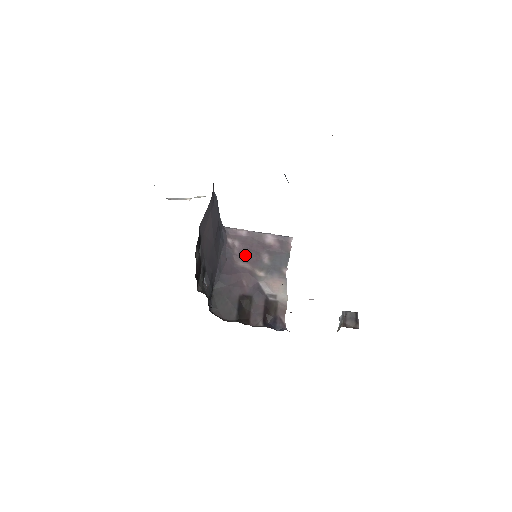
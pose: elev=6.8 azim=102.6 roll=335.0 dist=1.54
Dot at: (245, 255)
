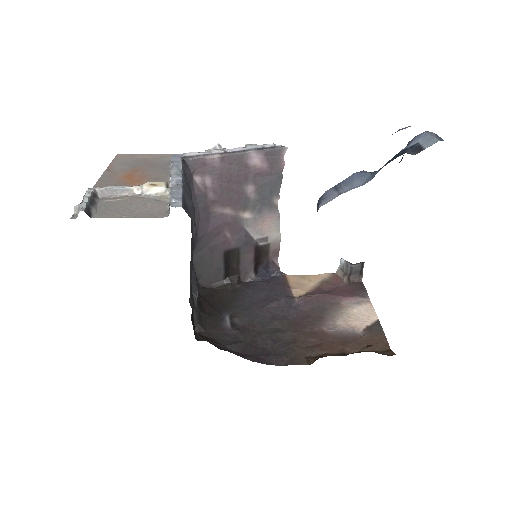
Dot at: (223, 196)
